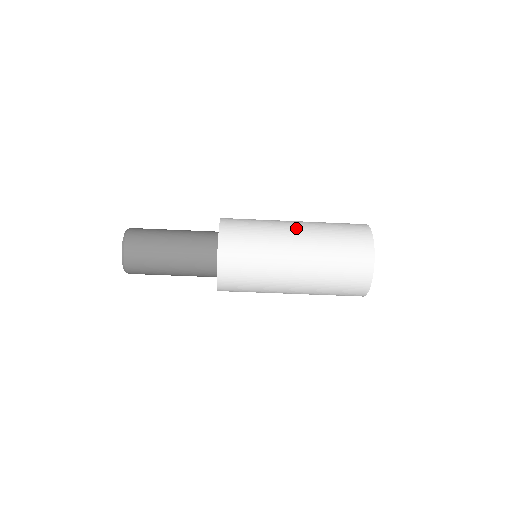
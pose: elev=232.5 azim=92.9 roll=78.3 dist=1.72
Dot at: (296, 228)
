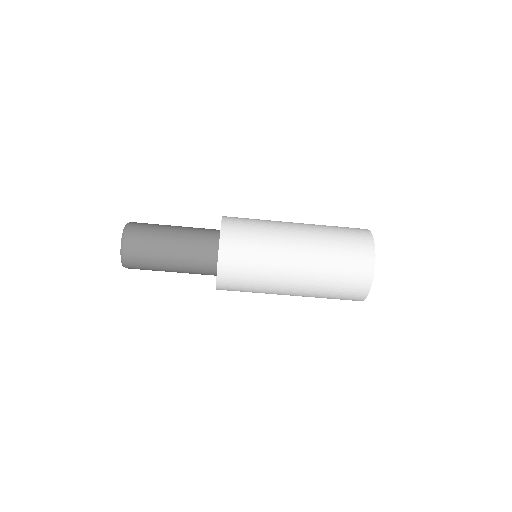
Dot at: (298, 250)
